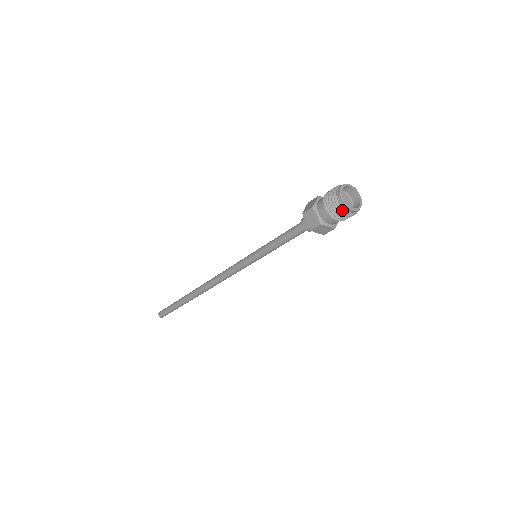
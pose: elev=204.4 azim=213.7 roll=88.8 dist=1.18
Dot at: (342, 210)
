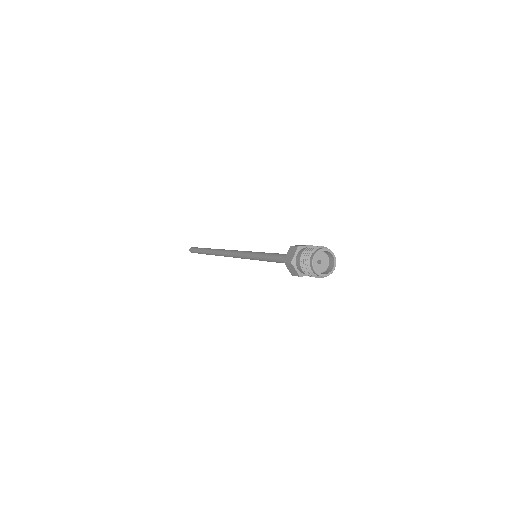
Dot at: (308, 263)
